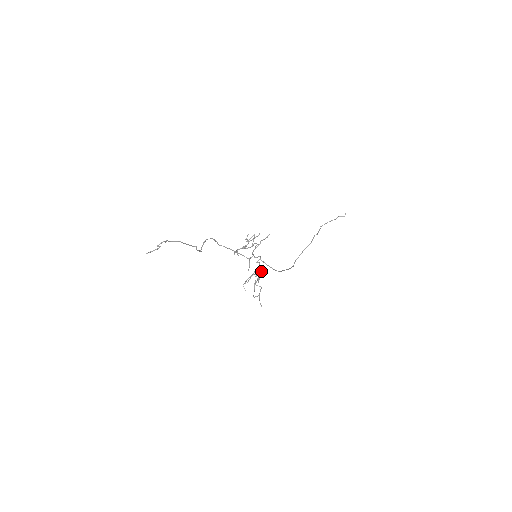
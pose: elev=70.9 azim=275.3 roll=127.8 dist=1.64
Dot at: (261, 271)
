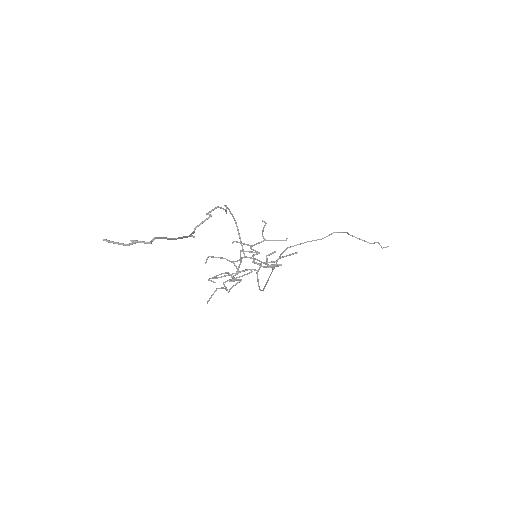
Dot at: occluded
